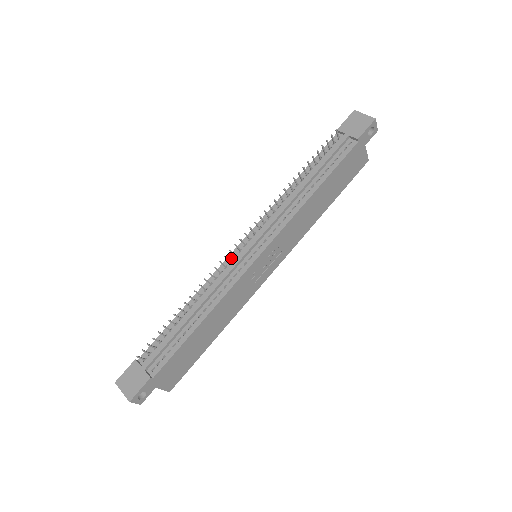
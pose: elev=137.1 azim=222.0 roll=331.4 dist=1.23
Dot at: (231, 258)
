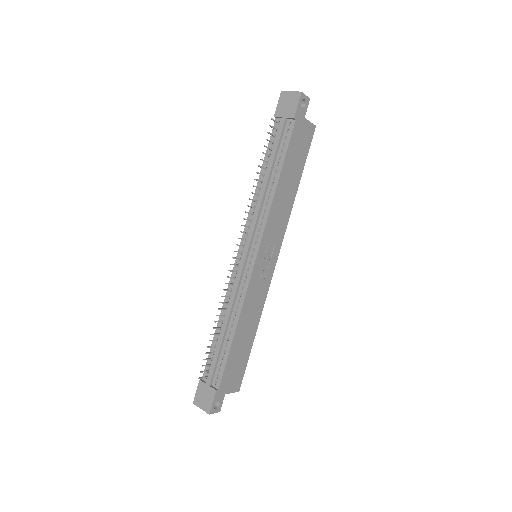
Dot at: (236, 268)
